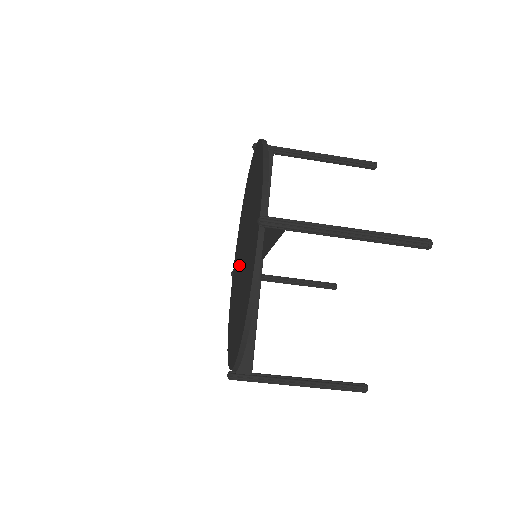
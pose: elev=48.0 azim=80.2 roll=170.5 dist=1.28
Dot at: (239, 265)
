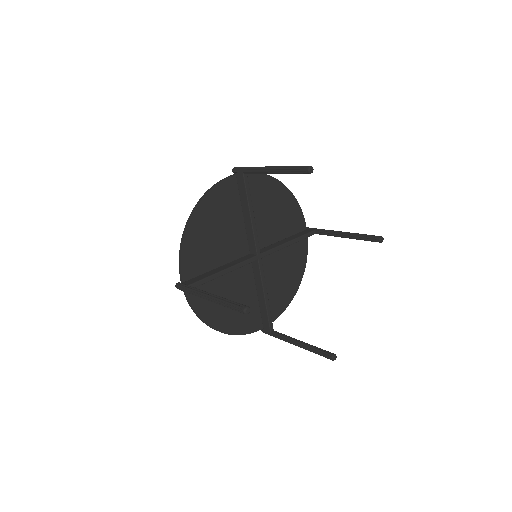
Dot at: occluded
